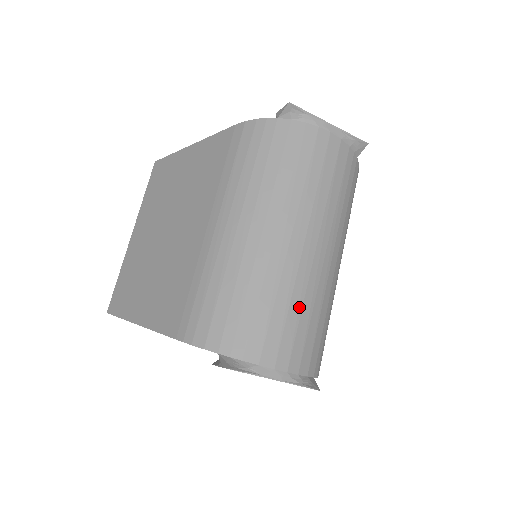
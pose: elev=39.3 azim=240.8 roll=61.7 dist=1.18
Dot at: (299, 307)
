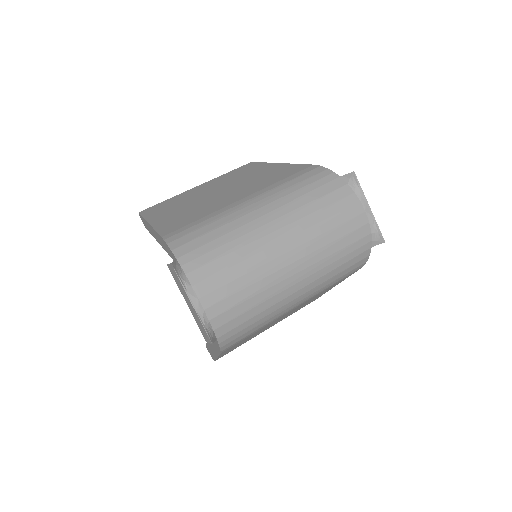
Dot at: (249, 283)
